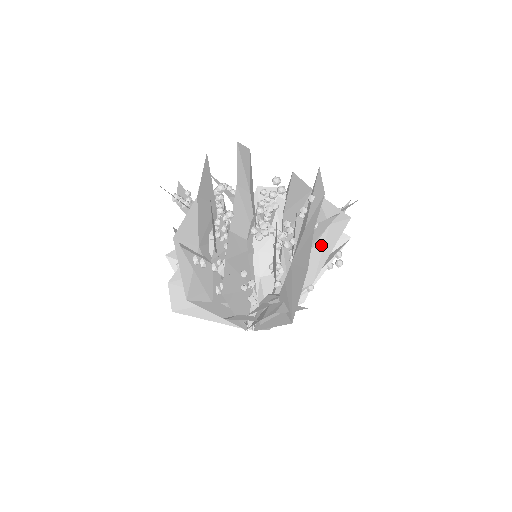
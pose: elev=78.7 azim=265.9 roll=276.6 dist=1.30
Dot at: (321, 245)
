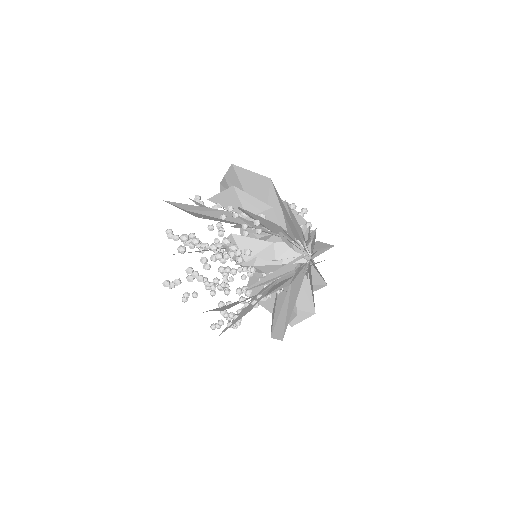
Dot at: occluded
